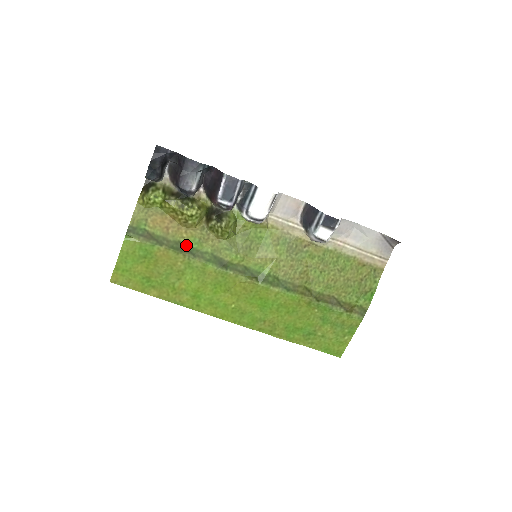
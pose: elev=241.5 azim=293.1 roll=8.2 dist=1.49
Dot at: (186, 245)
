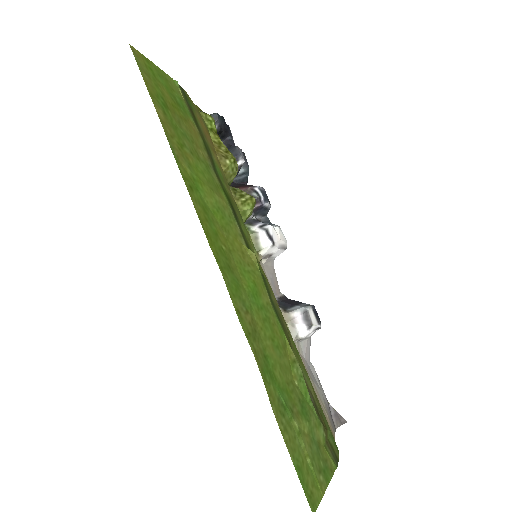
Dot at: (213, 160)
